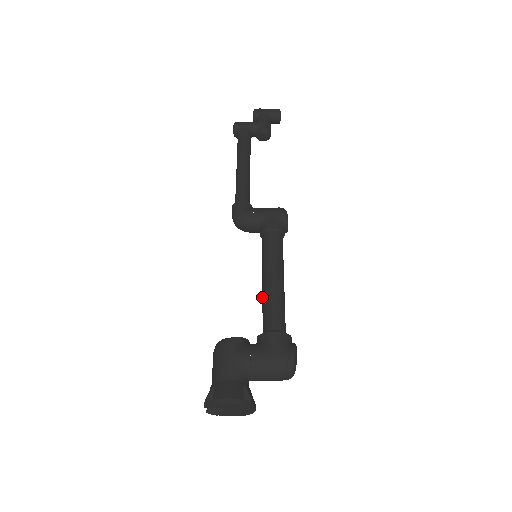
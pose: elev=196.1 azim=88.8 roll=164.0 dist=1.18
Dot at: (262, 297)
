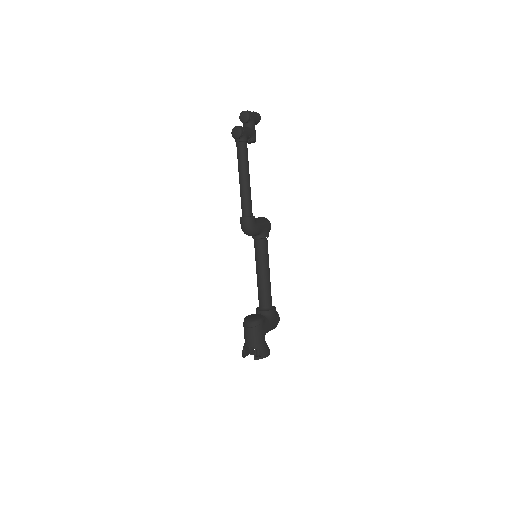
Dot at: (261, 285)
